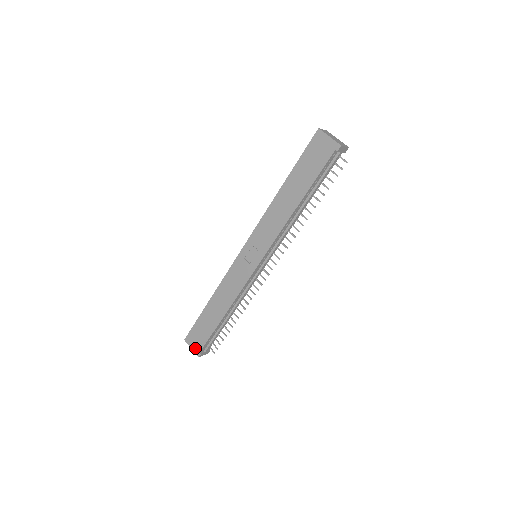
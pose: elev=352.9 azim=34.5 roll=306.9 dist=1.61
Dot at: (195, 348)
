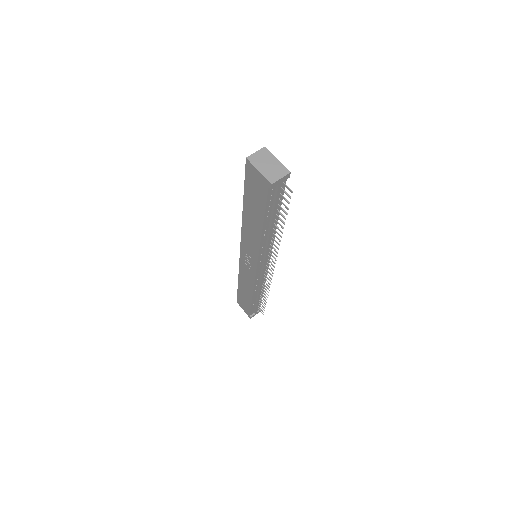
Dot at: (245, 311)
